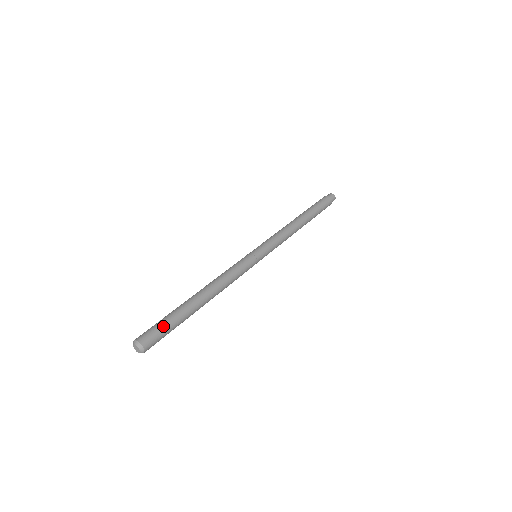
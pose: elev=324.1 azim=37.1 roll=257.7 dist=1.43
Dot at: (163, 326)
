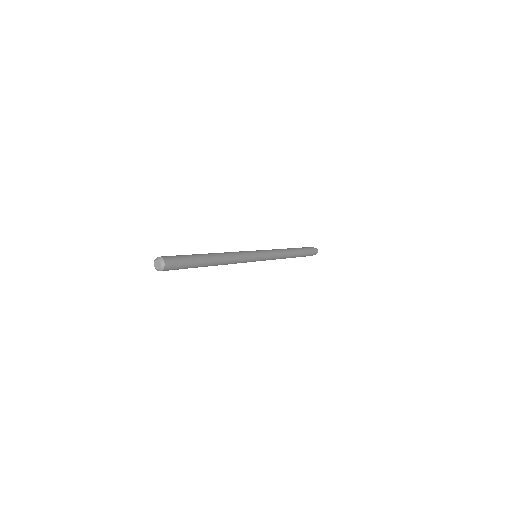
Dot at: (184, 262)
